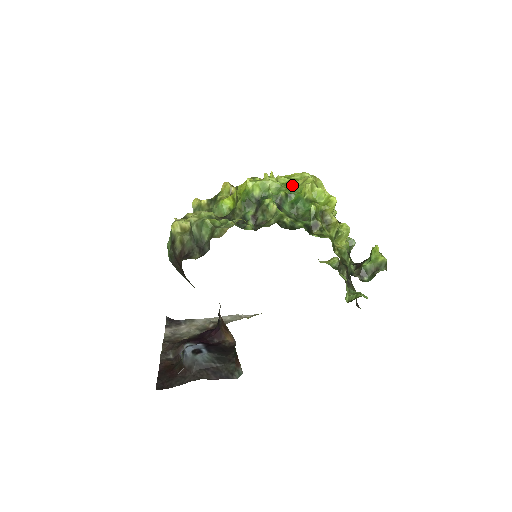
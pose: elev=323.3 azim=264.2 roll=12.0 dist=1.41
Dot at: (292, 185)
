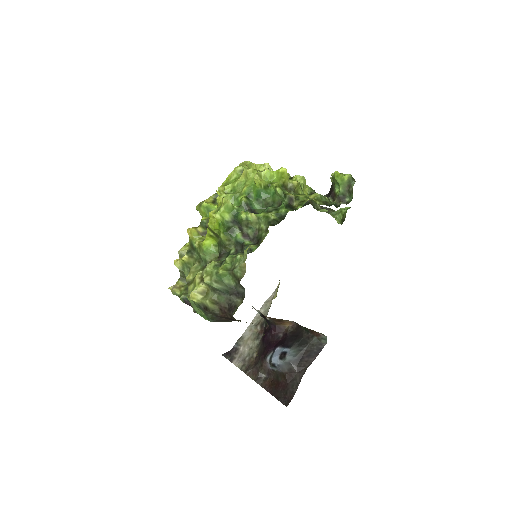
Dot at: (240, 186)
